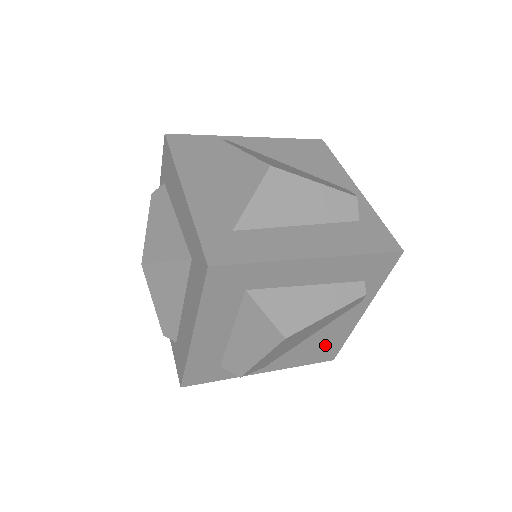
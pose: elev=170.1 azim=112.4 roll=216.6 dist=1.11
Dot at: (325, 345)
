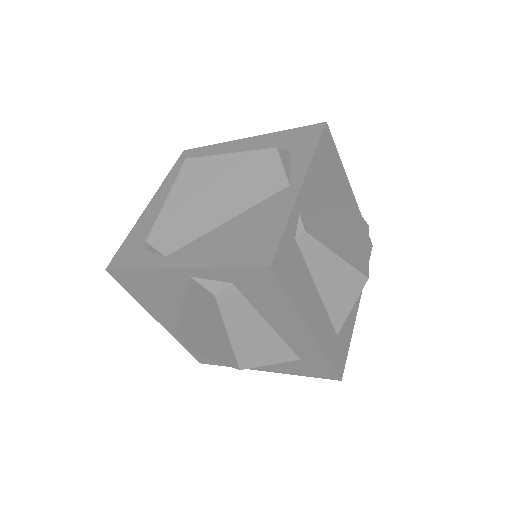
Dot at: occluded
